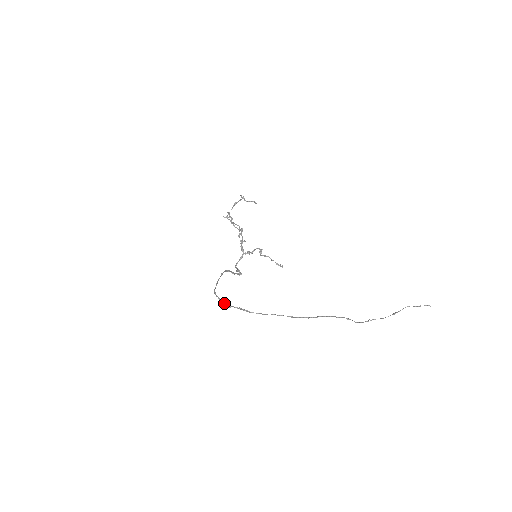
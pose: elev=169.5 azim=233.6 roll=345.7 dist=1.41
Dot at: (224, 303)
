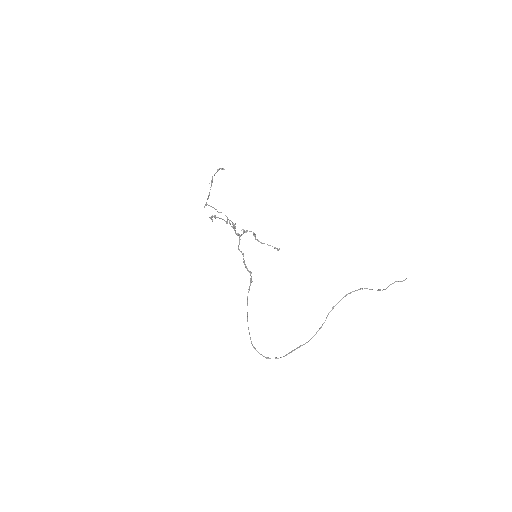
Dot at: occluded
